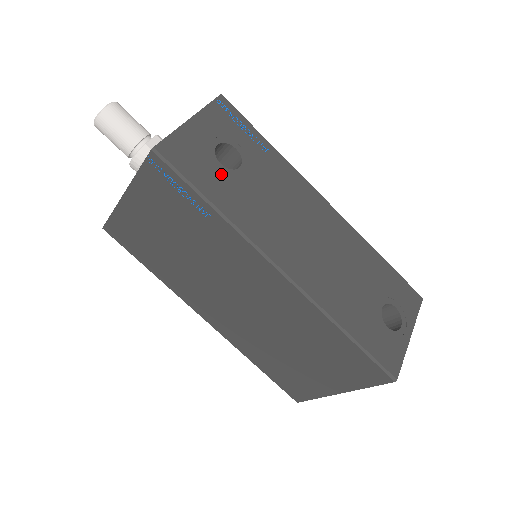
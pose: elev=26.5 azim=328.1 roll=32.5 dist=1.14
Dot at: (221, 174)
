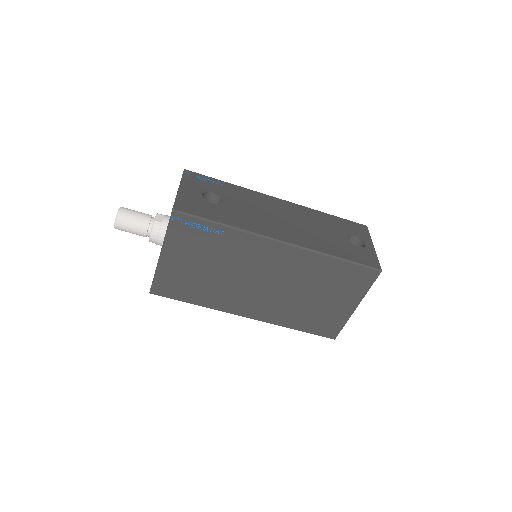
Dot at: (215, 208)
